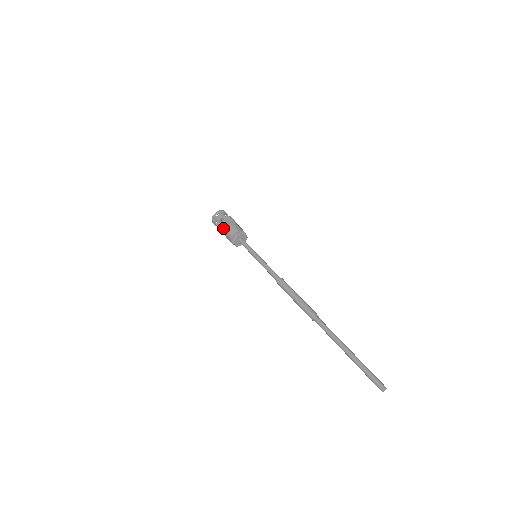
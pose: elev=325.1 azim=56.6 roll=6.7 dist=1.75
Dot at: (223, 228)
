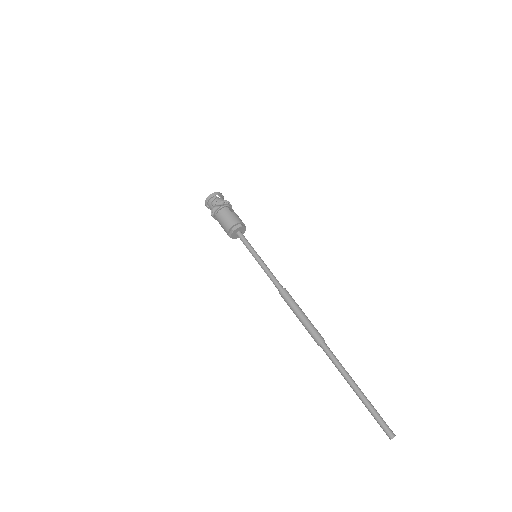
Dot at: (224, 211)
